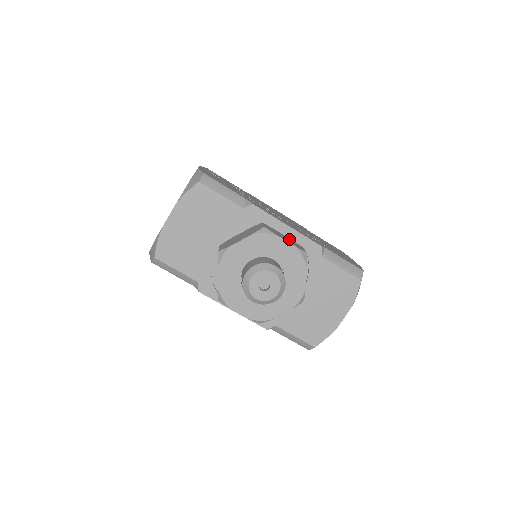
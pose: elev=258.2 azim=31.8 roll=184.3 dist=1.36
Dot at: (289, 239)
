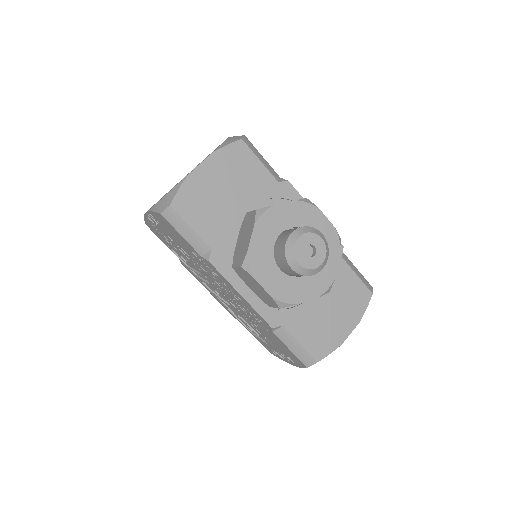
Dot at: occluded
